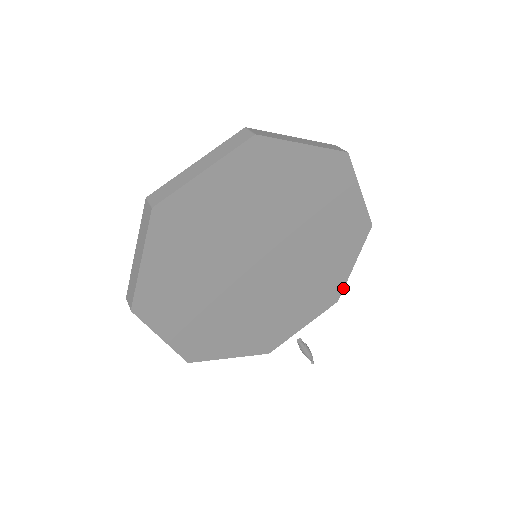
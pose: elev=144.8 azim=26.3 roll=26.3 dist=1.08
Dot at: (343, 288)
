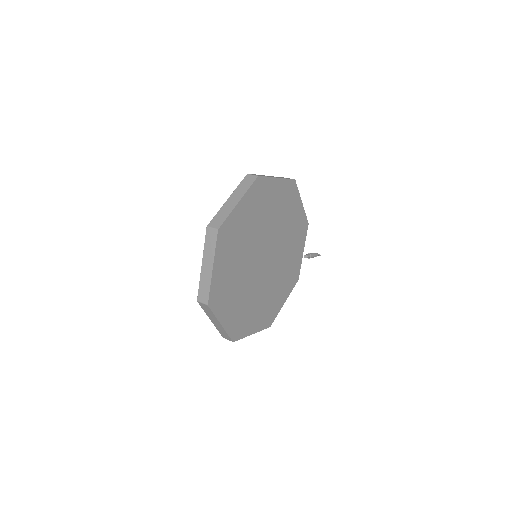
Dot at: (306, 216)
